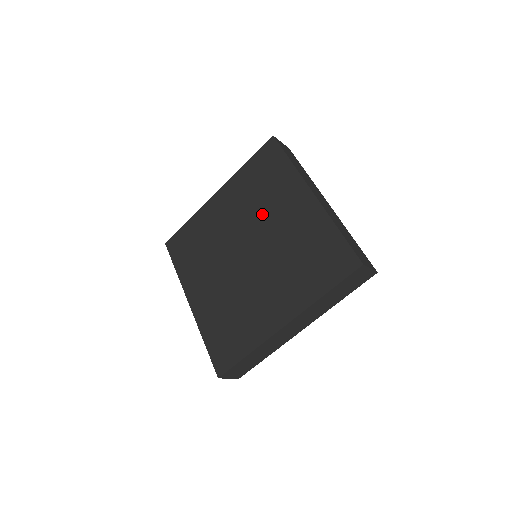
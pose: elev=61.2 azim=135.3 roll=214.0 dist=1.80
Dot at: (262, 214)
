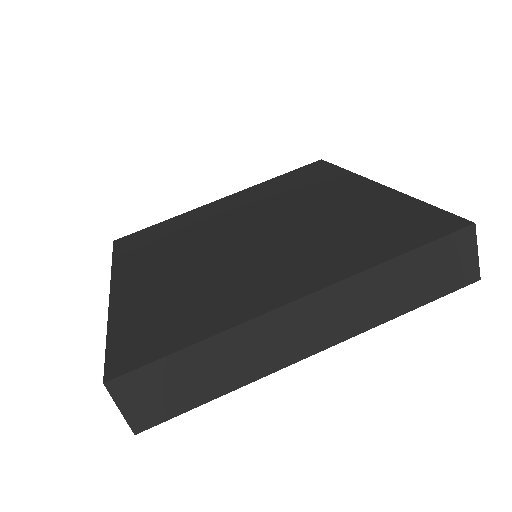
Dot at: (288, 204)
